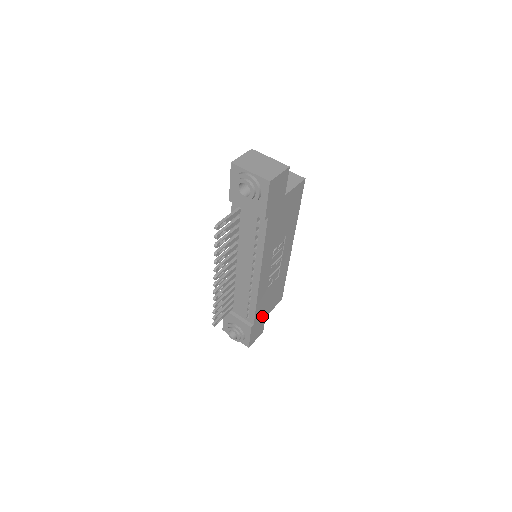
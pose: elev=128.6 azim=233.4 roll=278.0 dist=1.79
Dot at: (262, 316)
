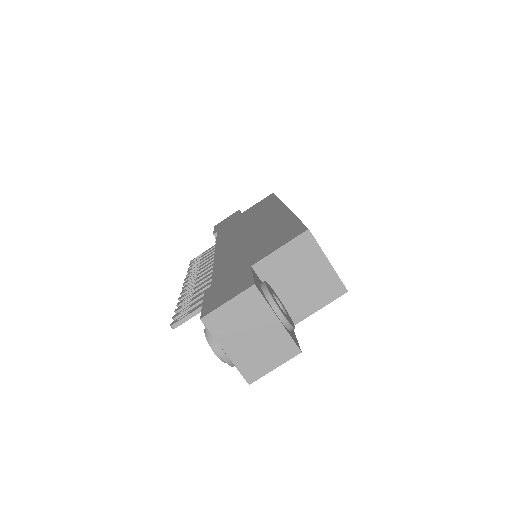
Dot at: occluded
